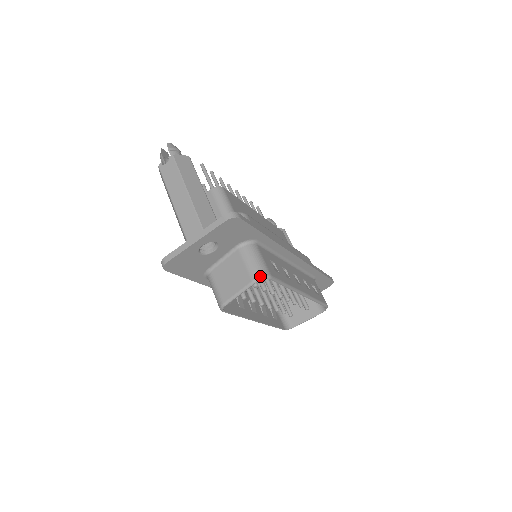
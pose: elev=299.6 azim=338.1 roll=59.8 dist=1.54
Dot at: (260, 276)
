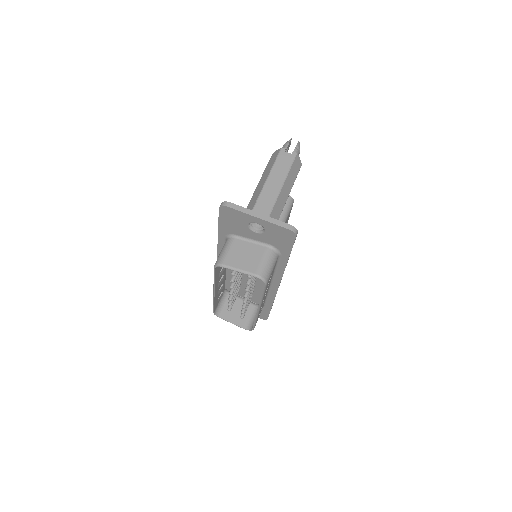
Dot at: (263, 277)
